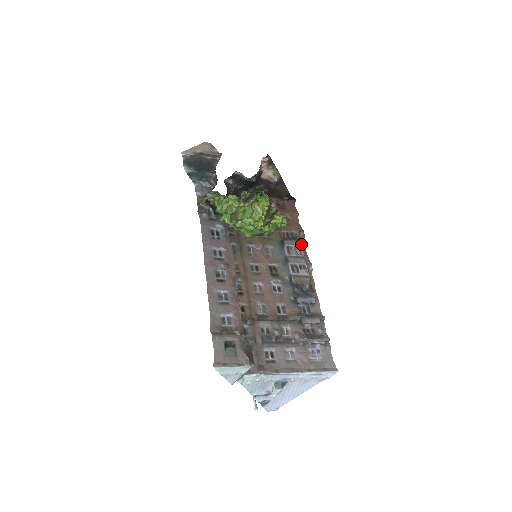
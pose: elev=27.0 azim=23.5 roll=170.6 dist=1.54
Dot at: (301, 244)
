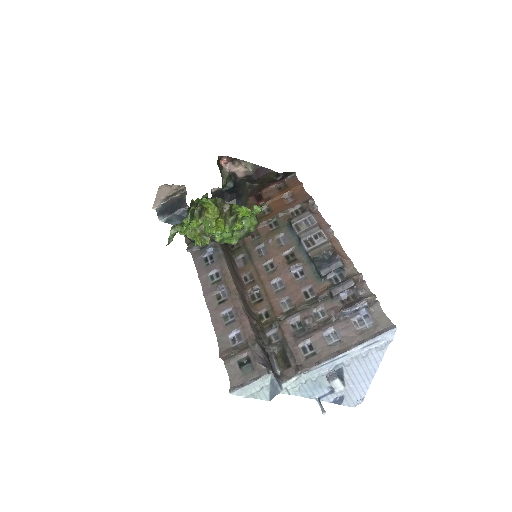
Dot at: (310, 213)
